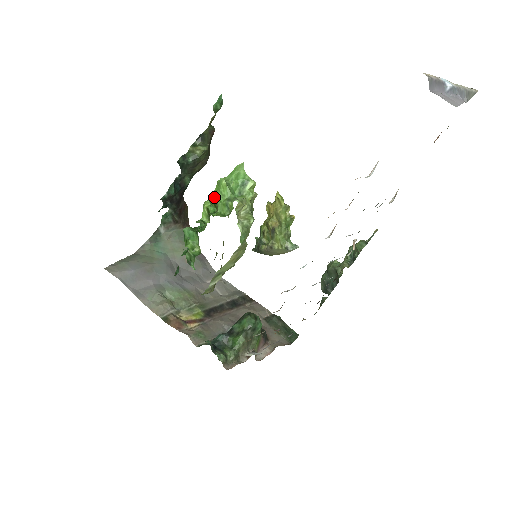
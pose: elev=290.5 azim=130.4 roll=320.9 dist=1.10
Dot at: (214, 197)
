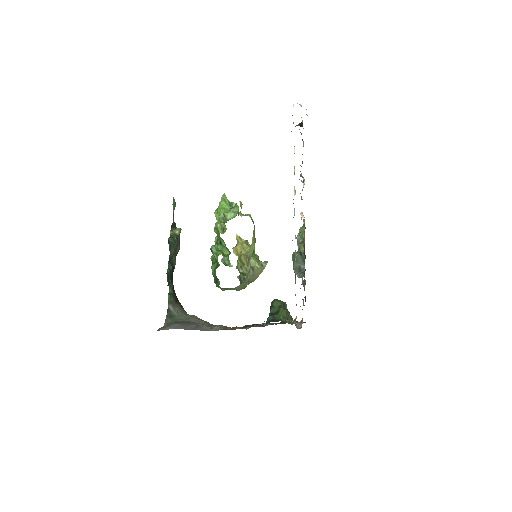
Dot at: (221, 214)
